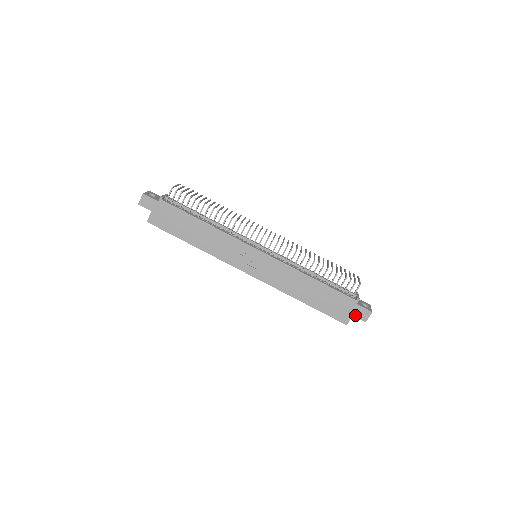
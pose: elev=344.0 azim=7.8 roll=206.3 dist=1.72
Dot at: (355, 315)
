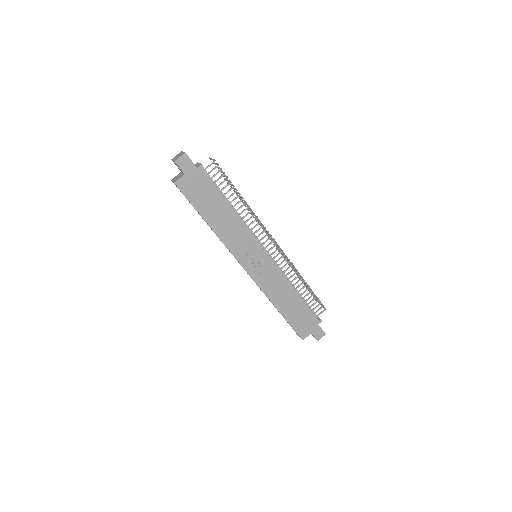
Dot at: (313, 333)
